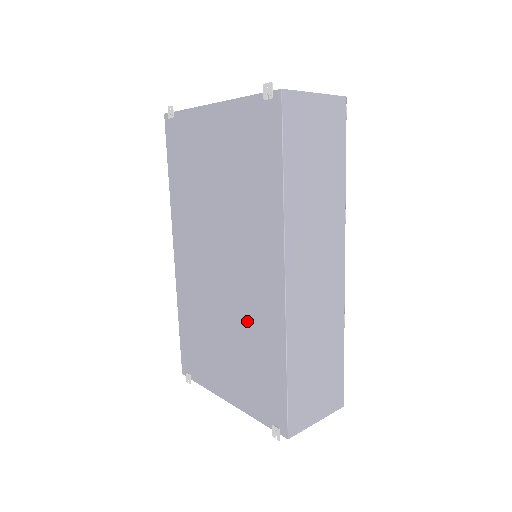
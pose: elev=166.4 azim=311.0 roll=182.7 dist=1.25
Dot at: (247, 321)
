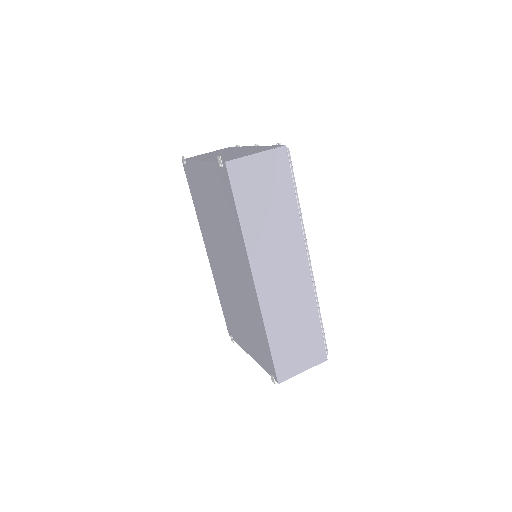
Dot at: (246, 306)
